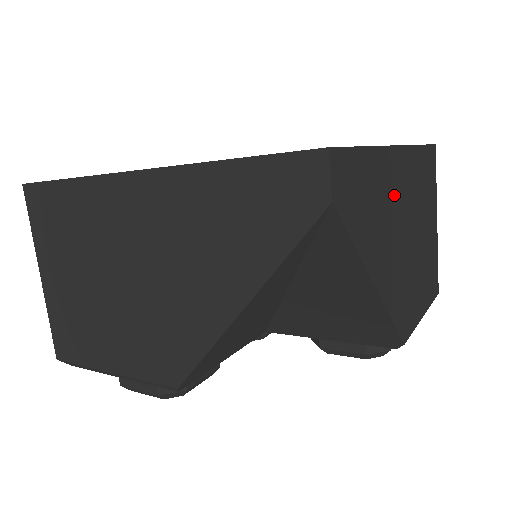
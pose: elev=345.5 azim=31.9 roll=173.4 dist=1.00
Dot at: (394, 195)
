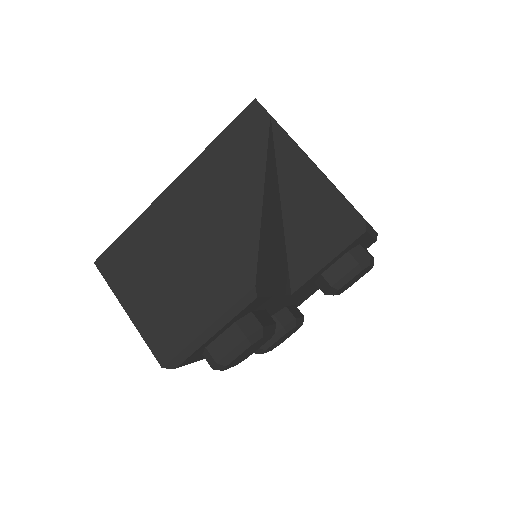
Dot at: occluded
